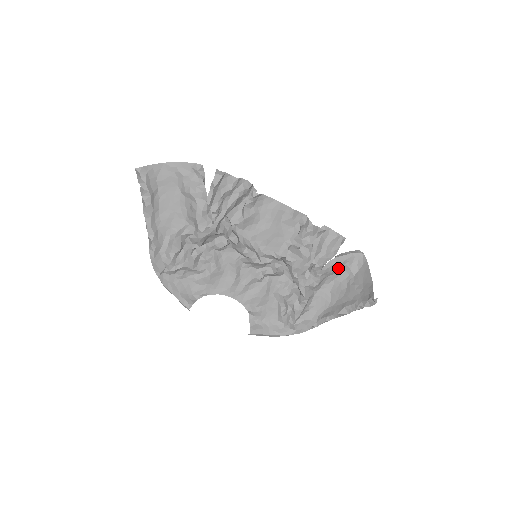
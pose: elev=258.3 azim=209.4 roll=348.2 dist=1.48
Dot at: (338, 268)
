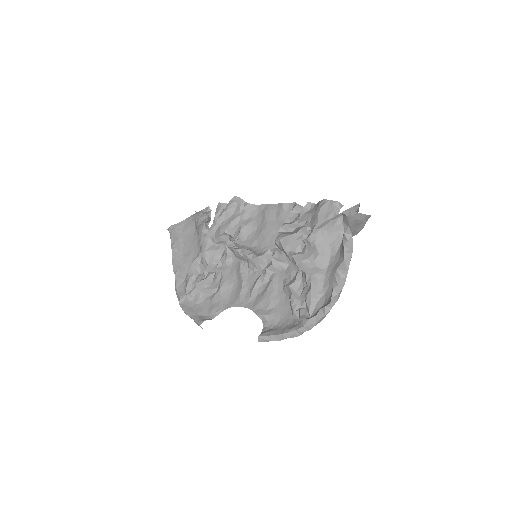
Dot at: (334, 229)
